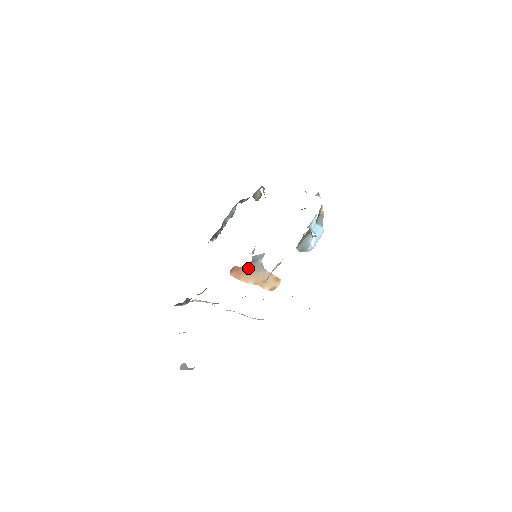
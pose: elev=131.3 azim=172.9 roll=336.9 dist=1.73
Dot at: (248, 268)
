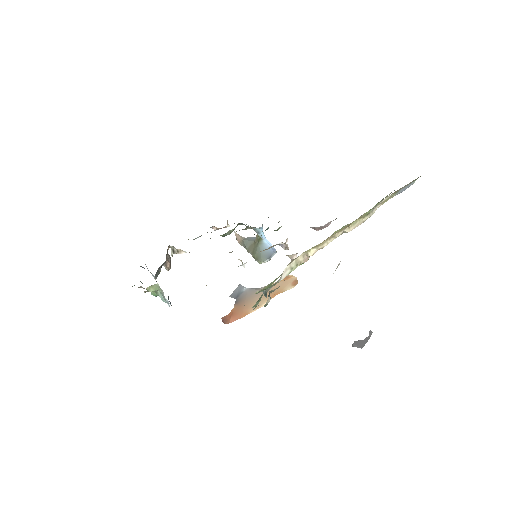
Dot at: (242, 302)
